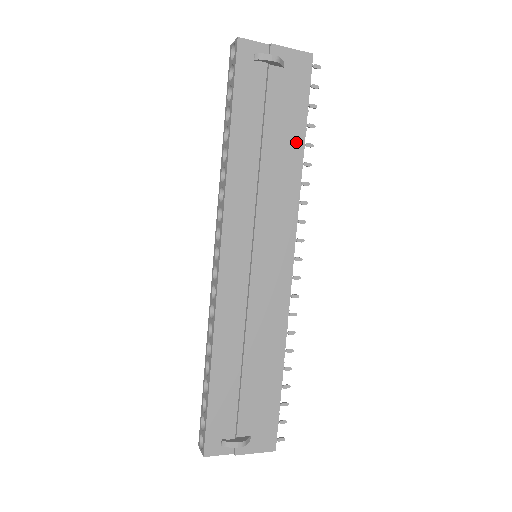
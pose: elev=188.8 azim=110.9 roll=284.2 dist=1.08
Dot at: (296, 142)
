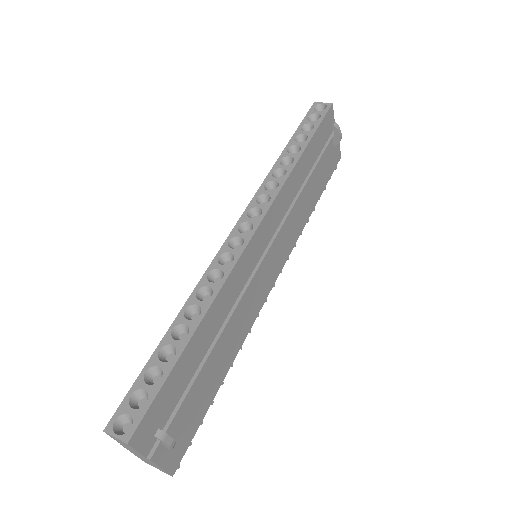
Dot at: (315, 198)
